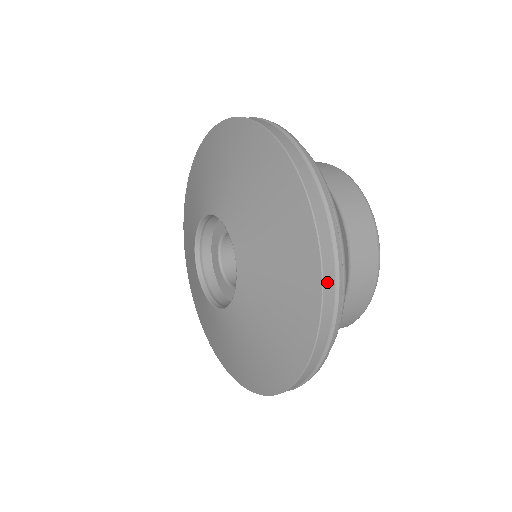
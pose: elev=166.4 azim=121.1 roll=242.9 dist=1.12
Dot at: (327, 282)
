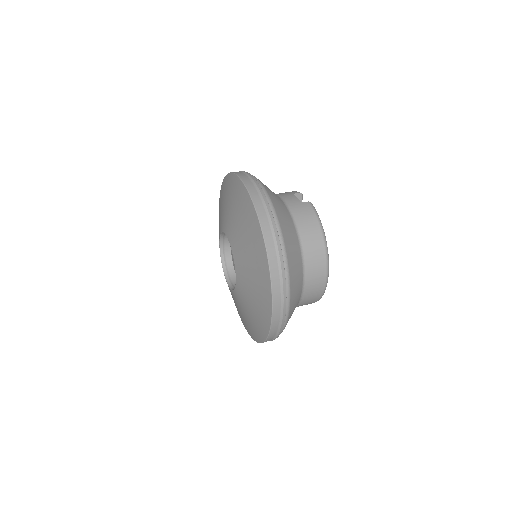
Dot at: (272, 333)
